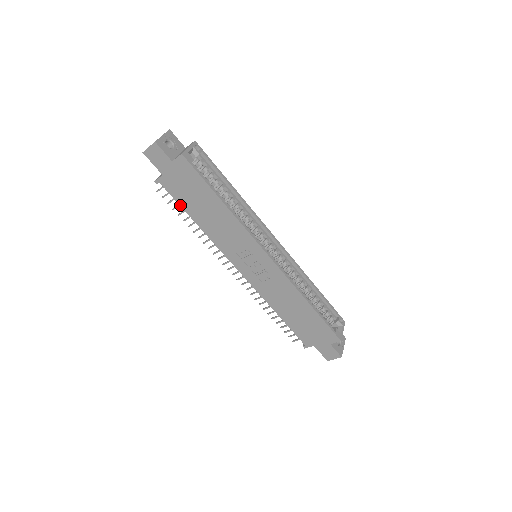
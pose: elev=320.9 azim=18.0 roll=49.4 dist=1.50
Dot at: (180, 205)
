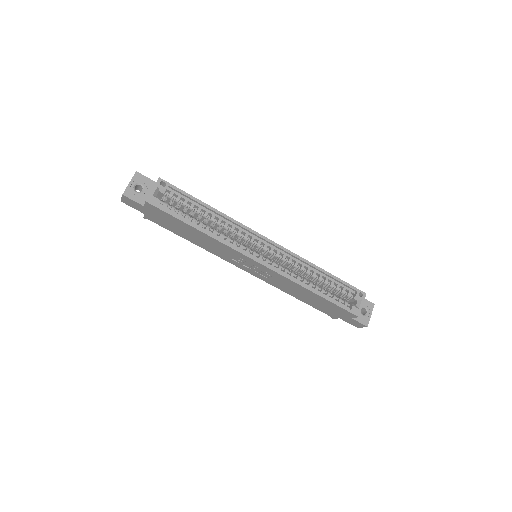
Dot at: occluded
